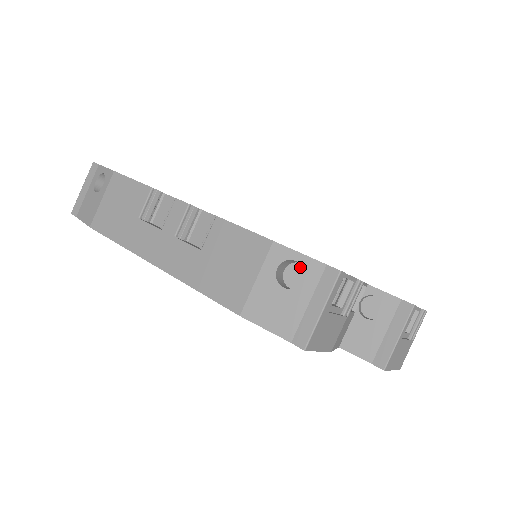
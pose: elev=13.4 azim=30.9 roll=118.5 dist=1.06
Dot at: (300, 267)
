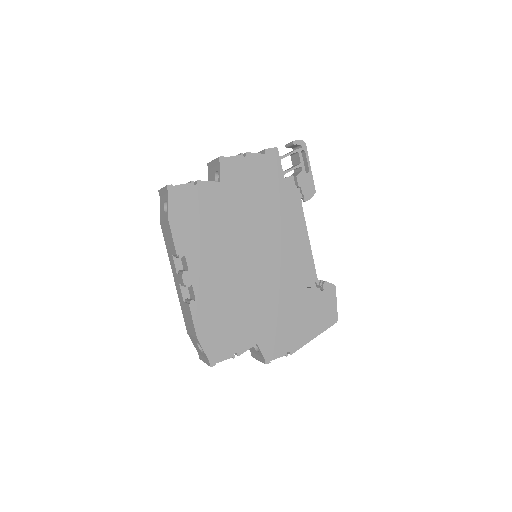
Dot at: occluded
